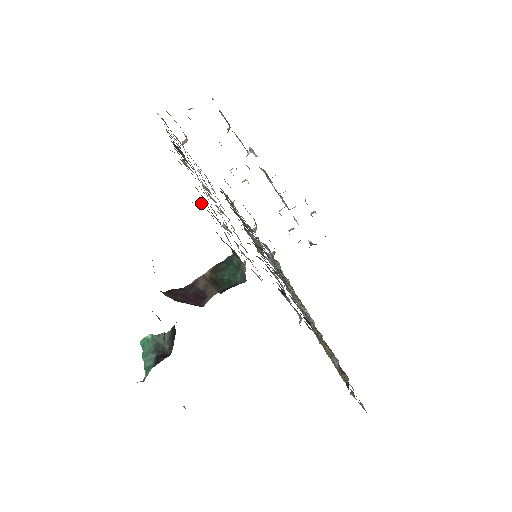
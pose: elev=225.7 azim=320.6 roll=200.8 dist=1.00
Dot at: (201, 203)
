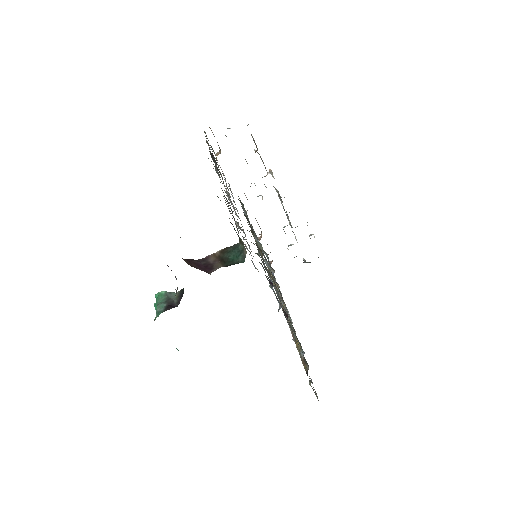
Dot at: occluded
